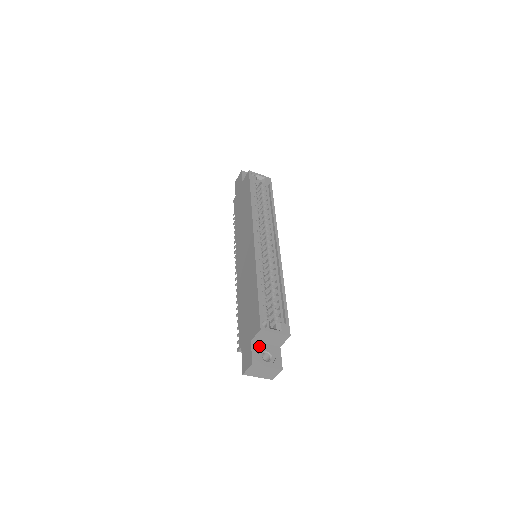
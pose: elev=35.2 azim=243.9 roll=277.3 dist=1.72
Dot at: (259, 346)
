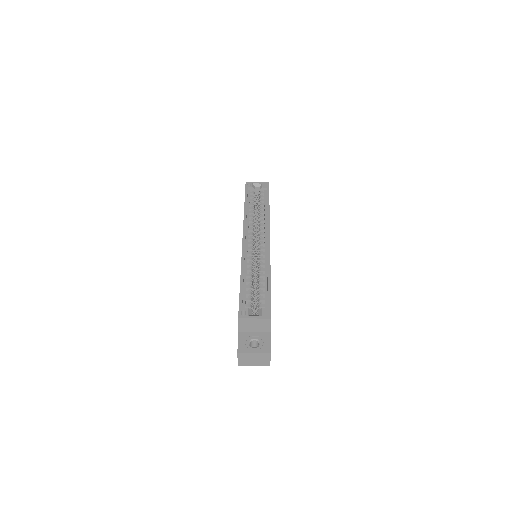
Dot at: (247, 335)
